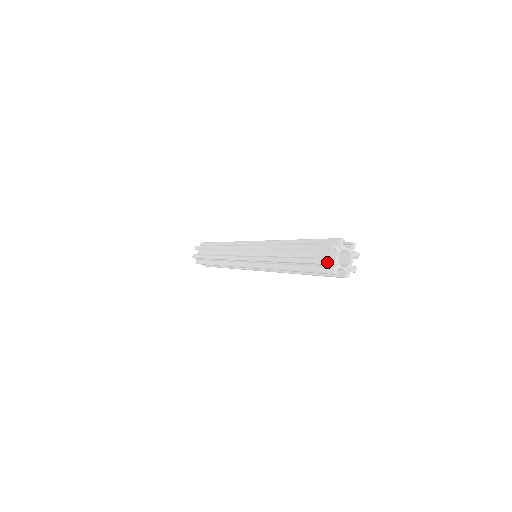
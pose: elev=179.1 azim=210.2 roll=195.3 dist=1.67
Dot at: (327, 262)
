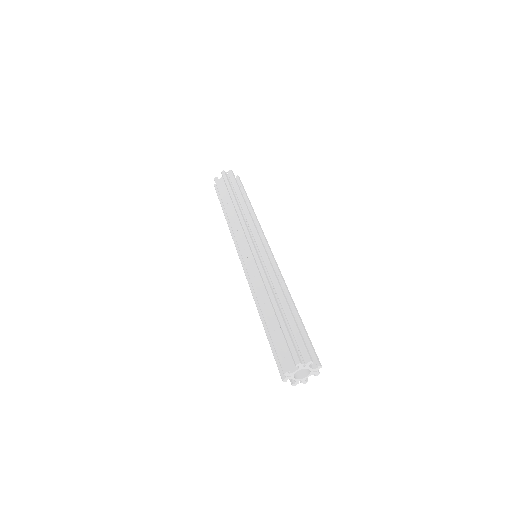
Dot at: (283, 371)
